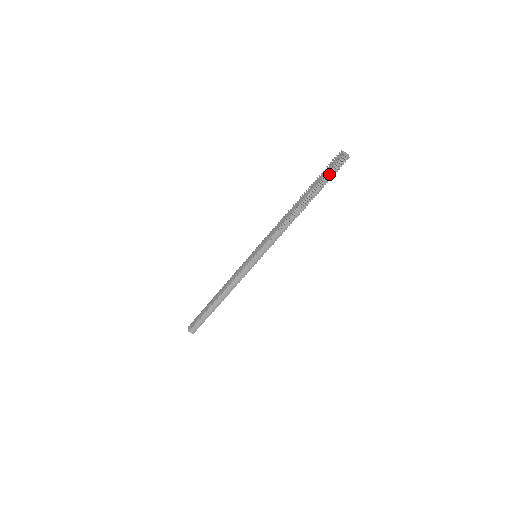
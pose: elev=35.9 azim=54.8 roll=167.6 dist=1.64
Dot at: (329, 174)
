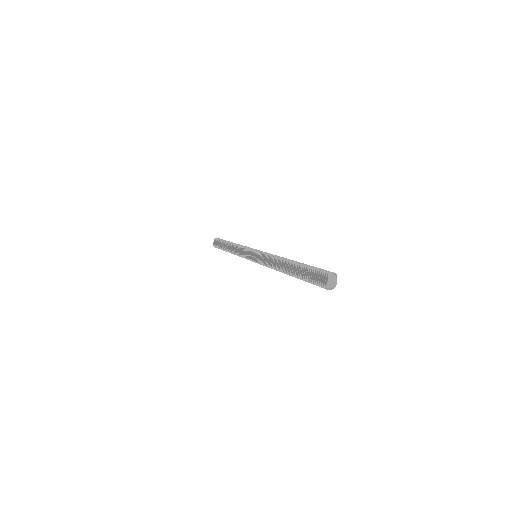
Dot at: (311, 283)
